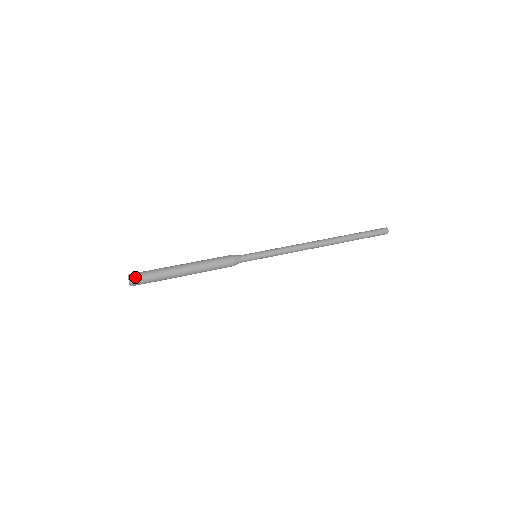
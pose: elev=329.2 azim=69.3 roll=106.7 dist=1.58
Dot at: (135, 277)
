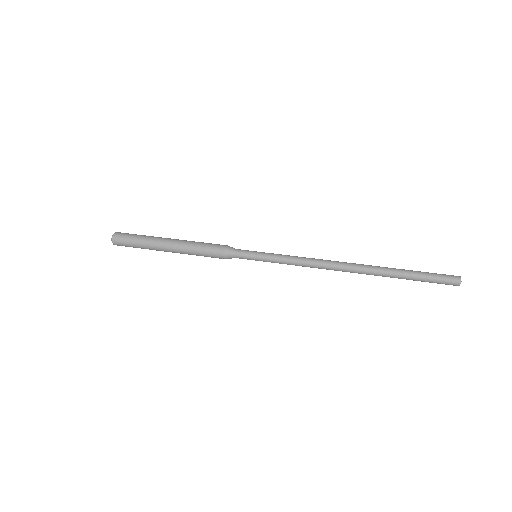
Dot at: (117, 241)
